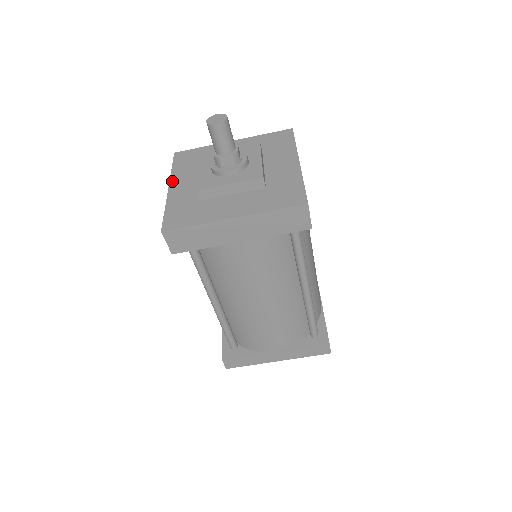
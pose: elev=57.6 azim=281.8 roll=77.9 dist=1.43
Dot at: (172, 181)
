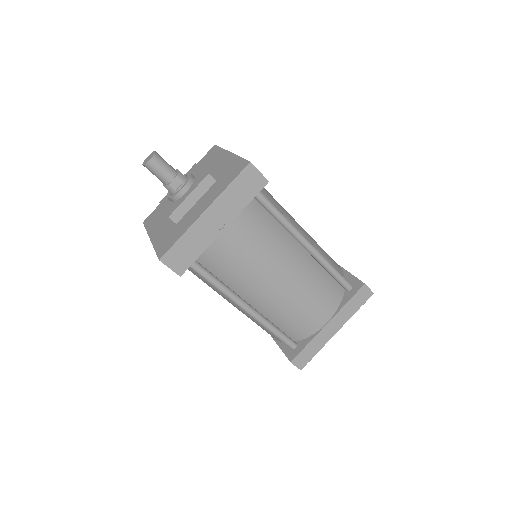
Dot at: (150, 234)
